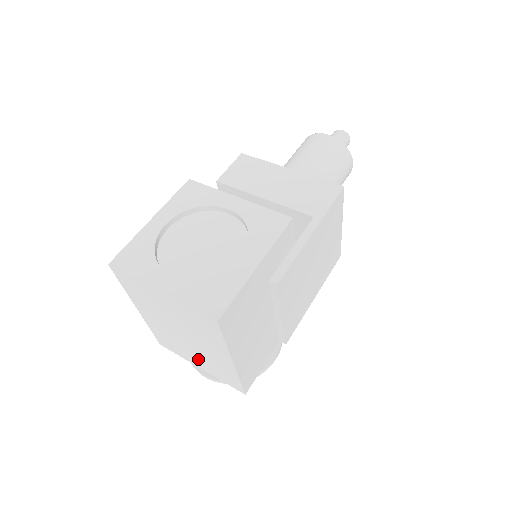
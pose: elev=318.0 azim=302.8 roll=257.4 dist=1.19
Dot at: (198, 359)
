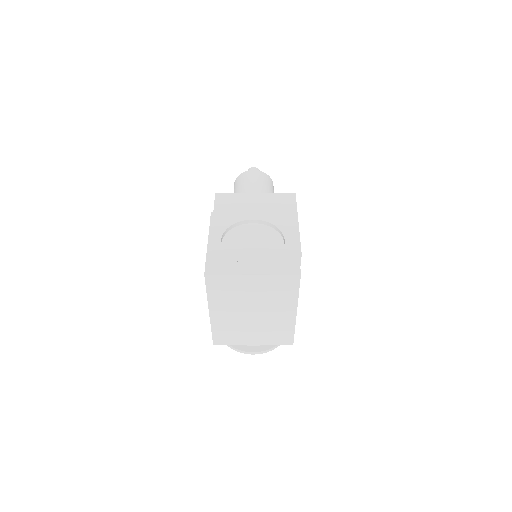
Dot at: (256, 334)
